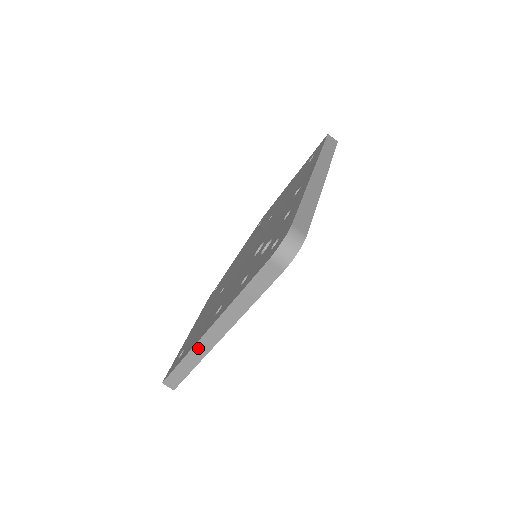
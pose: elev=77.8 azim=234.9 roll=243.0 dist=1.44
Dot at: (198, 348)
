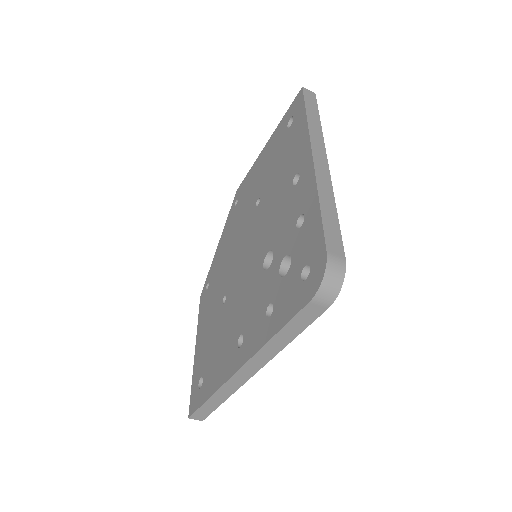
Dot at: (227, 386)
